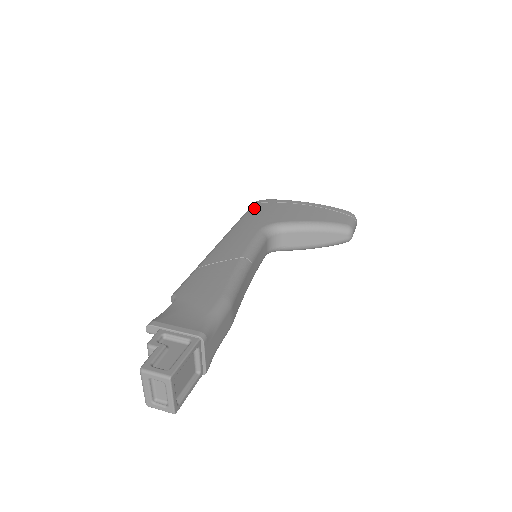
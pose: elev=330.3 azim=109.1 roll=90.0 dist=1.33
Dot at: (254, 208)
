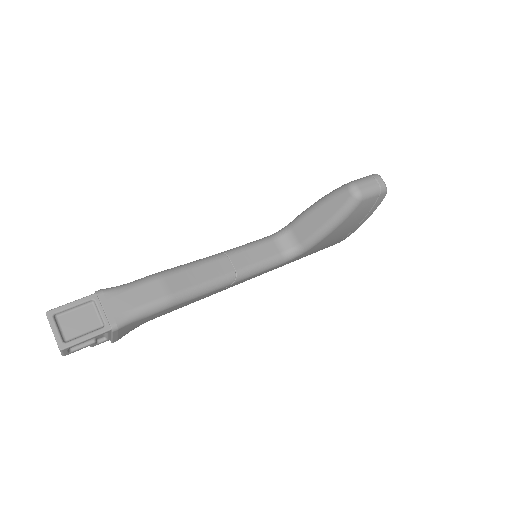
Dot at: occluded
